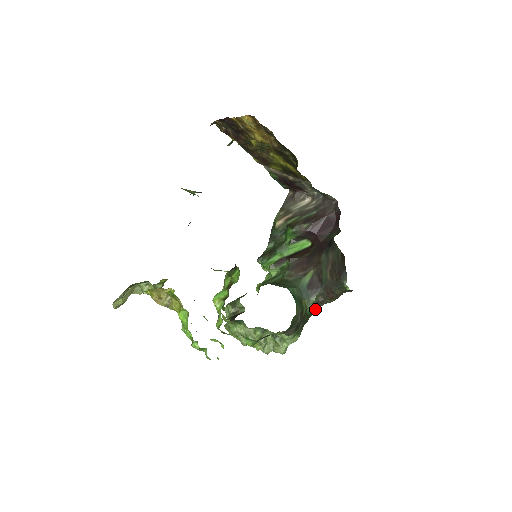
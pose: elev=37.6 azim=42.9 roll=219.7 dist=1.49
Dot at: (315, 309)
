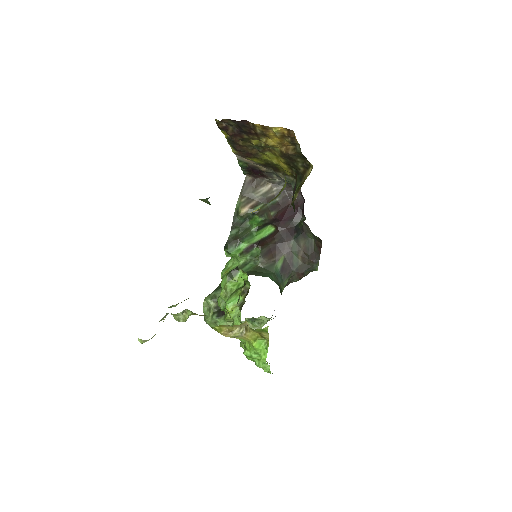
Dot at: occluded
